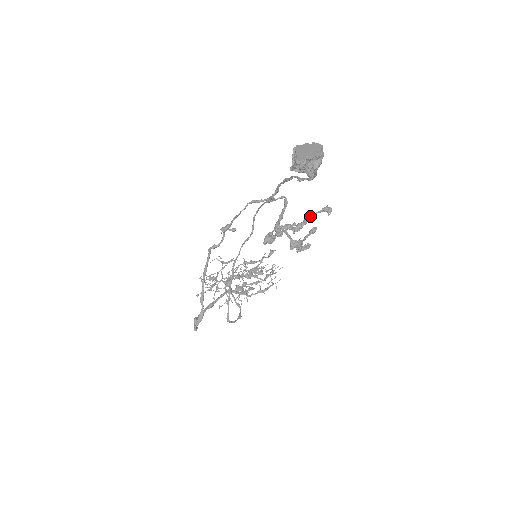
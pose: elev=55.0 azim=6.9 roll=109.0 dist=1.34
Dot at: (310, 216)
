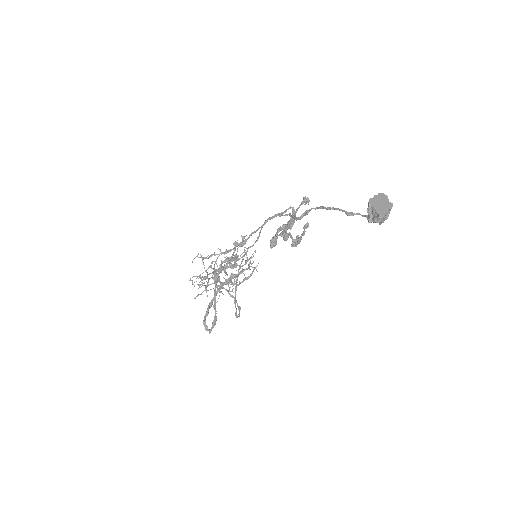
Dot at: (296, 211)
